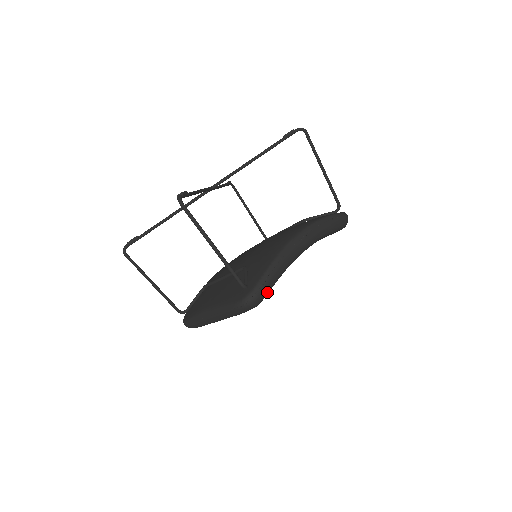
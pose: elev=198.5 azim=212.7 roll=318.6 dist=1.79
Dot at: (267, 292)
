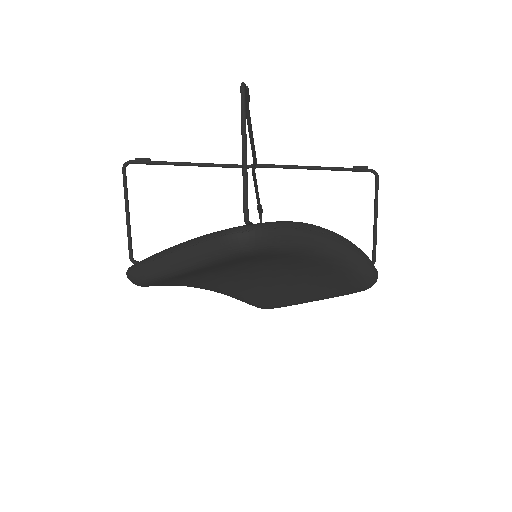
Dot at: (266, 243)
